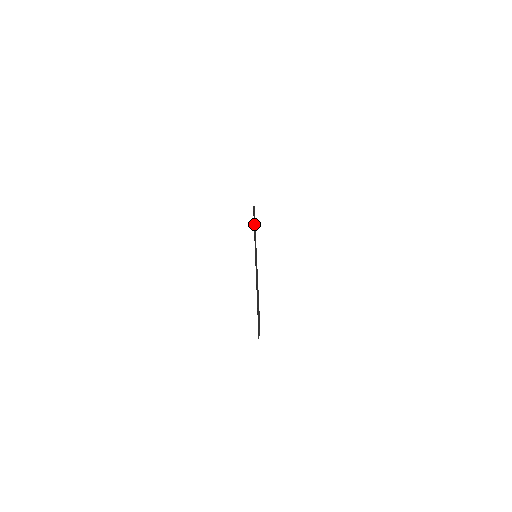
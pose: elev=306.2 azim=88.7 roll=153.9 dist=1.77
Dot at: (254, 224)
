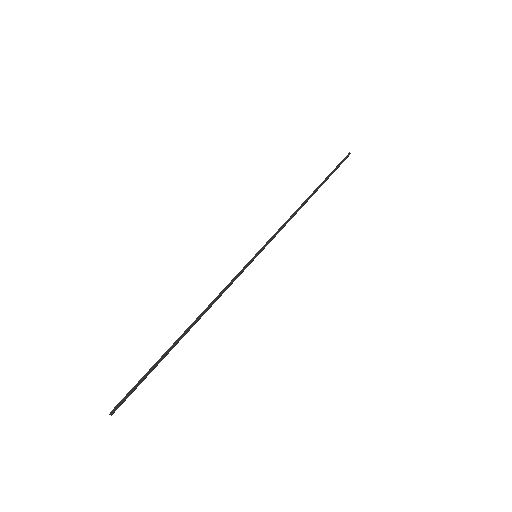
Dot at: (313, 192)
